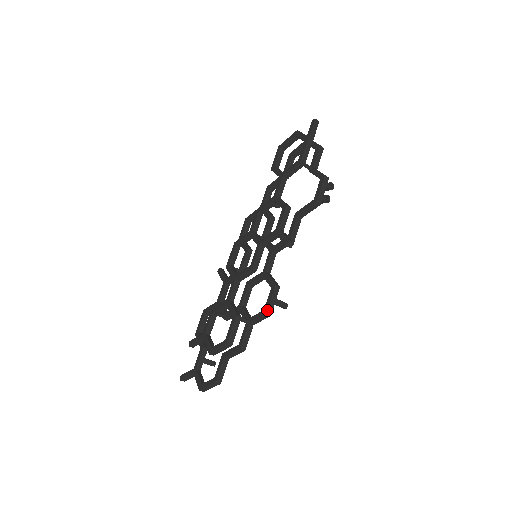
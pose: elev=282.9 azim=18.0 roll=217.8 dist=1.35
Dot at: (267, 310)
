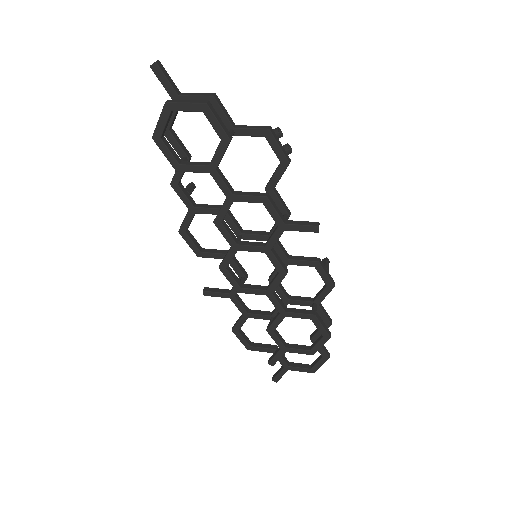
Dot at: (332, 285)
